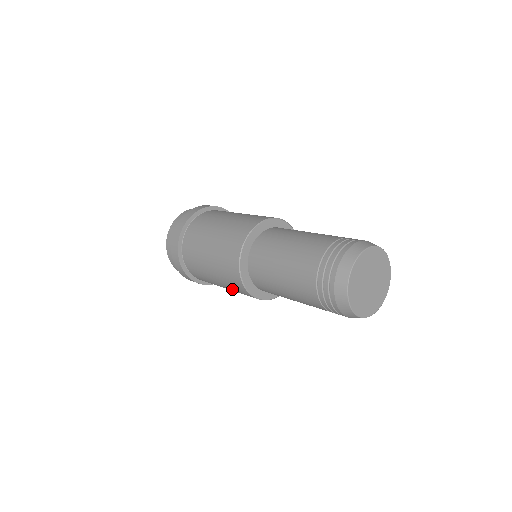
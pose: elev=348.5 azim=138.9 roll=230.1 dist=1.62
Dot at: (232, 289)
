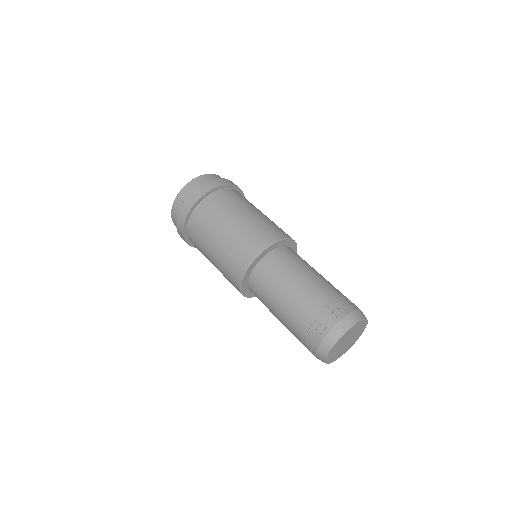
Dot at: occluded
